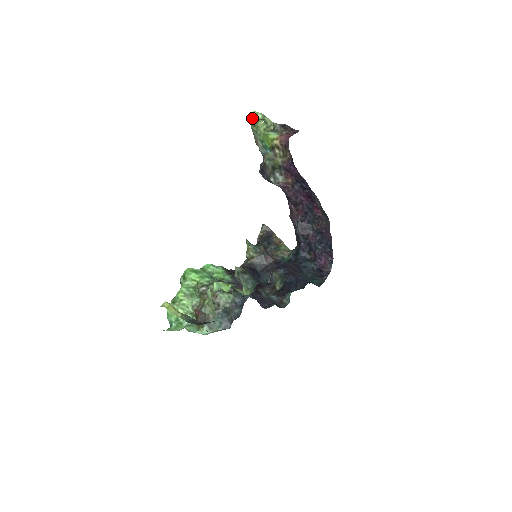
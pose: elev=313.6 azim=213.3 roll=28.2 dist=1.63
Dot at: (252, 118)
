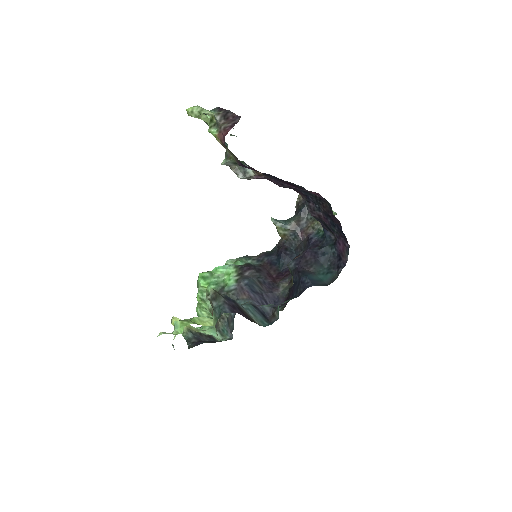
Dot at: (191, 116)
